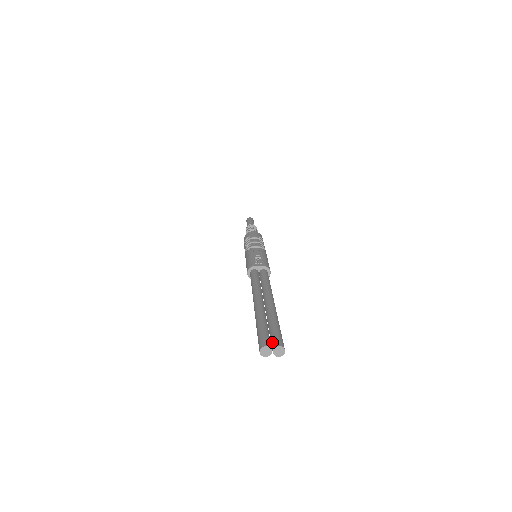
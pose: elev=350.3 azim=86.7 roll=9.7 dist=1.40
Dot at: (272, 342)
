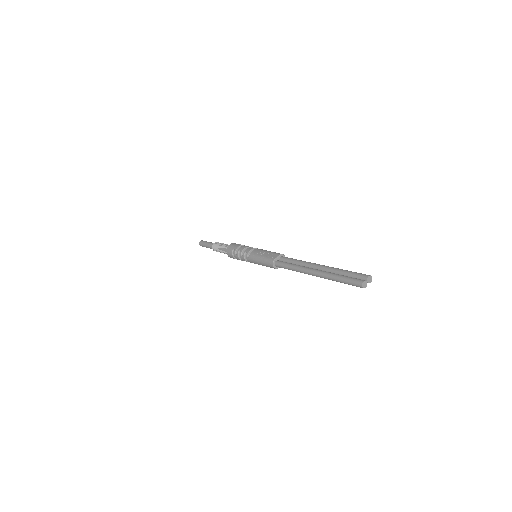
Dot at: (361, 278)
